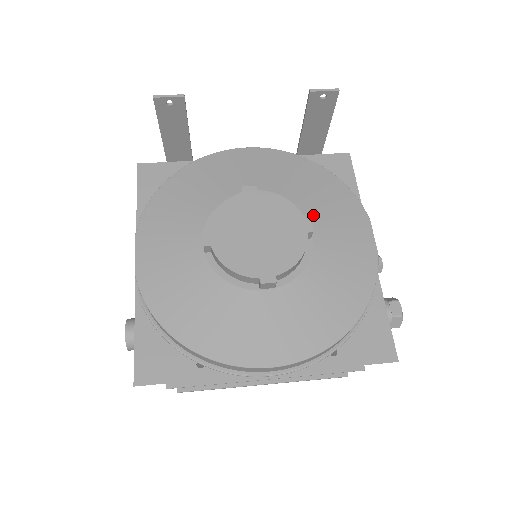
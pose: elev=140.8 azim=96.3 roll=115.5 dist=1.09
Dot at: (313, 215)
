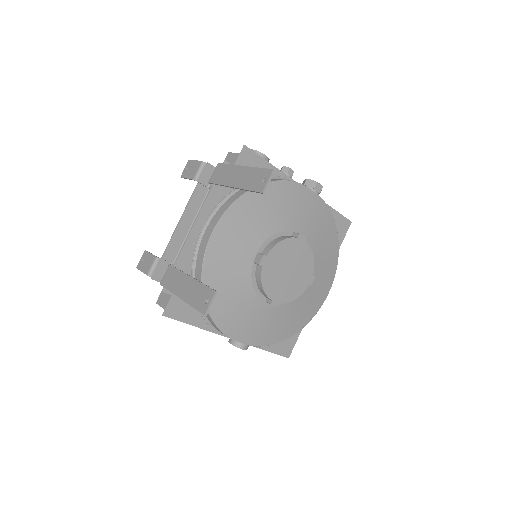
Dot at: (289, 224)
